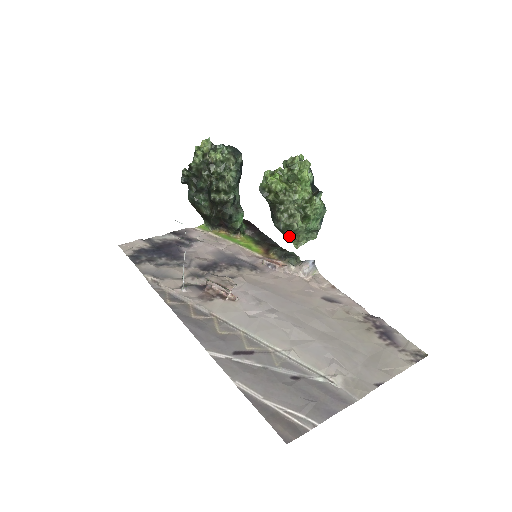
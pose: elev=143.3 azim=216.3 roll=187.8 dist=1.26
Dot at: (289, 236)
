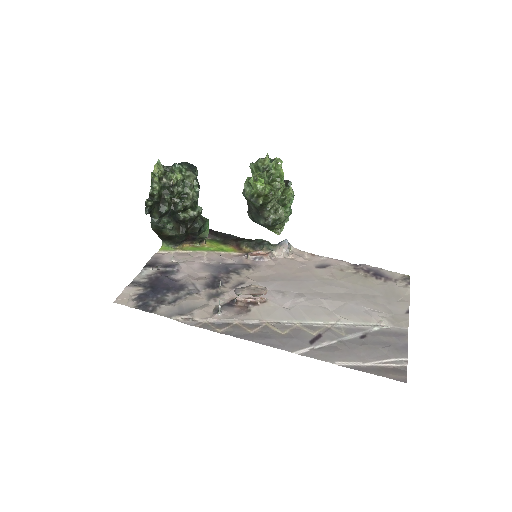
Dot at: (273, 228)
